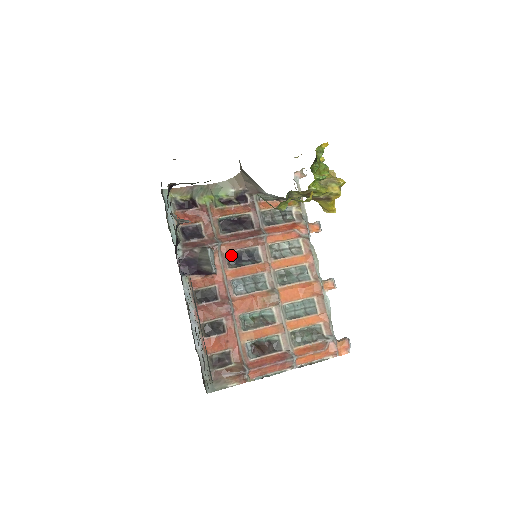
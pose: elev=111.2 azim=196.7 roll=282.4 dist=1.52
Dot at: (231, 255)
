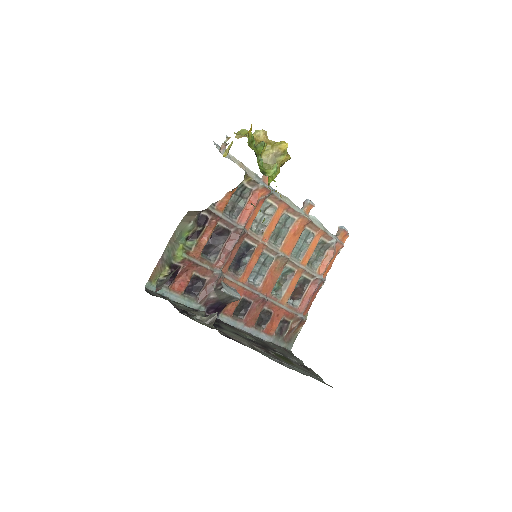
Dot at: (231, 265)
